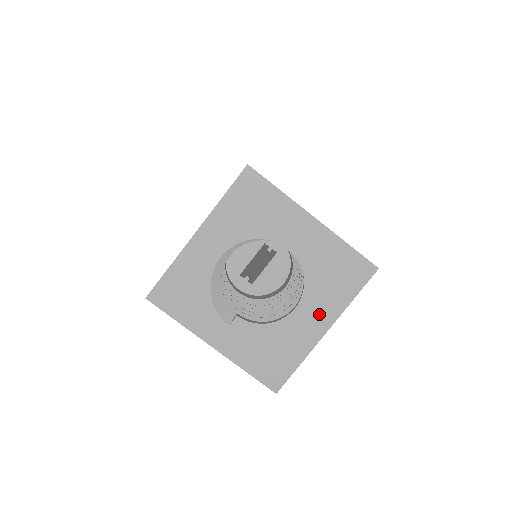
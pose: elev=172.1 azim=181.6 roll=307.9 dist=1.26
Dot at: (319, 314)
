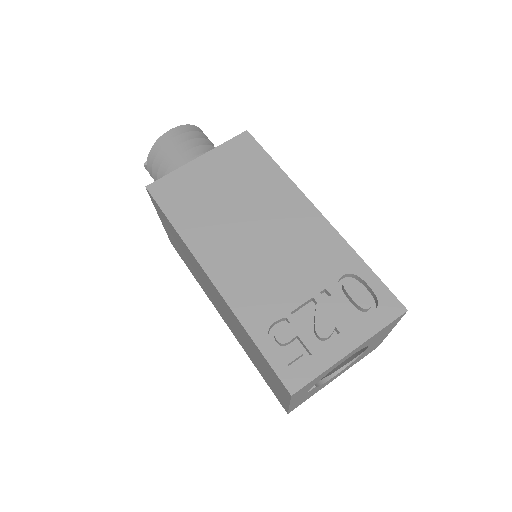
Dot at: (341, 373)
